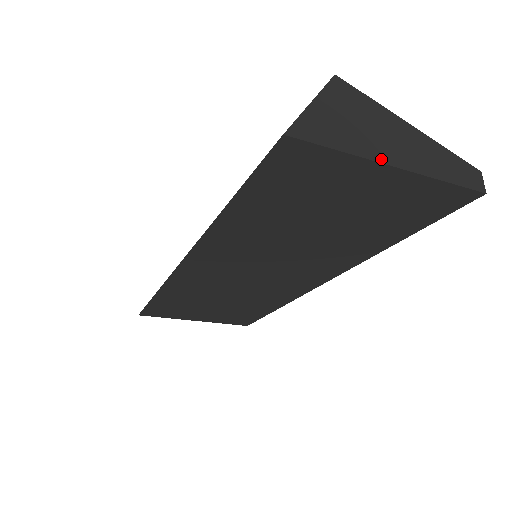
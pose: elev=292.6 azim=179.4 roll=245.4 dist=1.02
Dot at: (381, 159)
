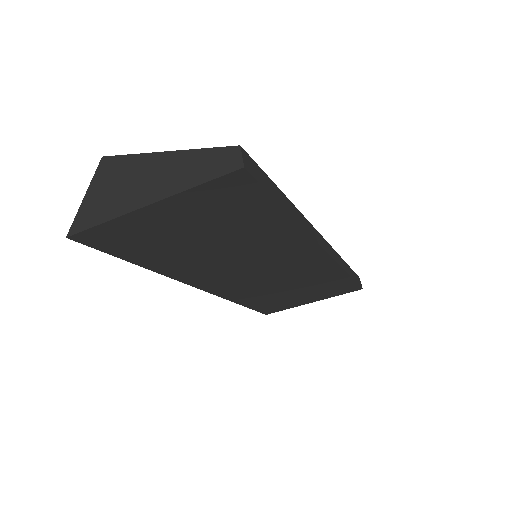
Dot at: (135, 207)
